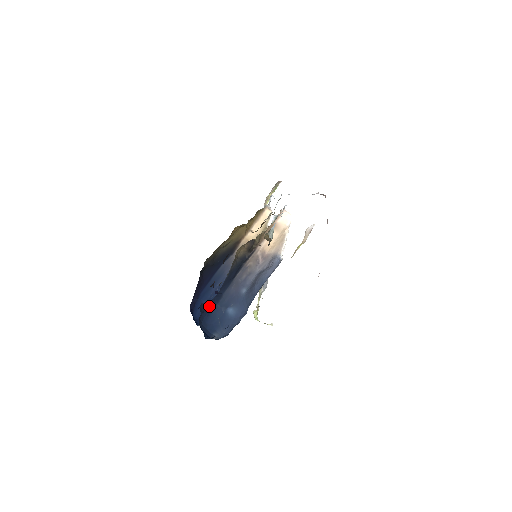
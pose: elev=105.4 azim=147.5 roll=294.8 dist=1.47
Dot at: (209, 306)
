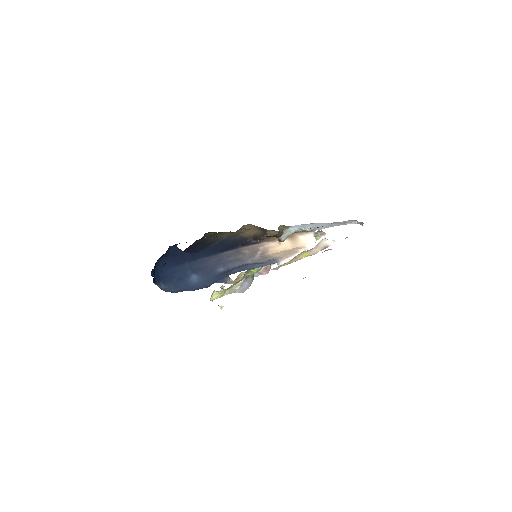
Dot at: (179, 257)
